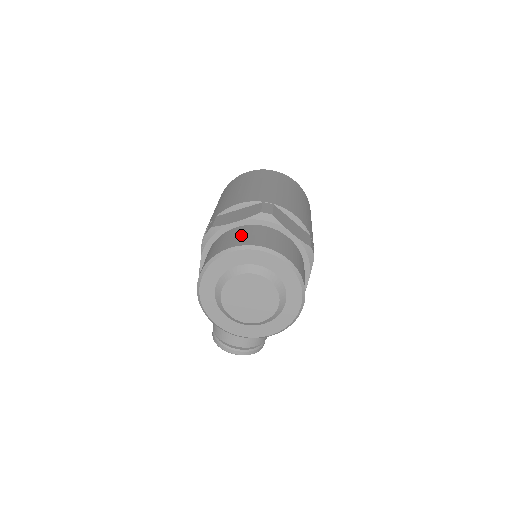
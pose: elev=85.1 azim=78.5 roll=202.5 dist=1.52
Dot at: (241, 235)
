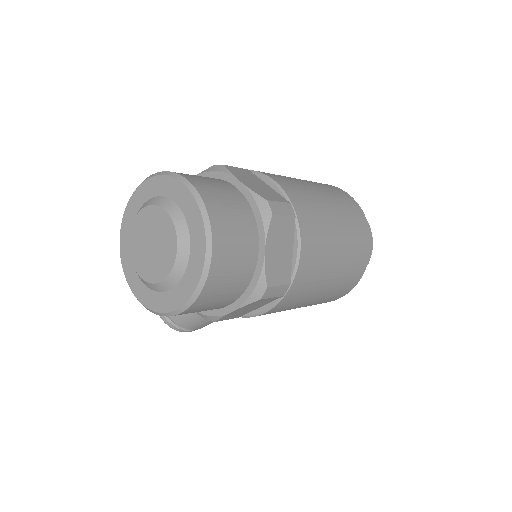
Dot at: (219, 189)
